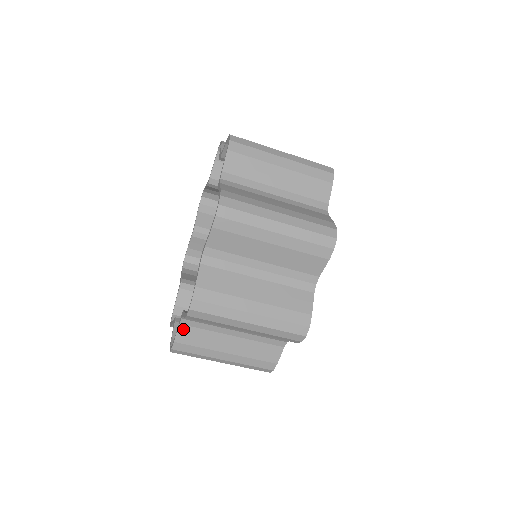
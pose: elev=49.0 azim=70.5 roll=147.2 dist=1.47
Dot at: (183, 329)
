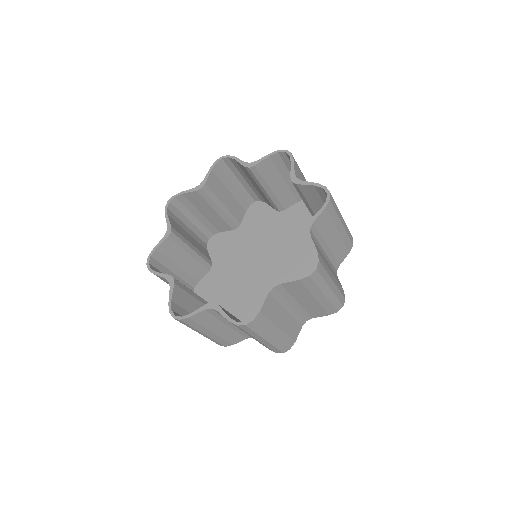
Dot at: (203, 313)
